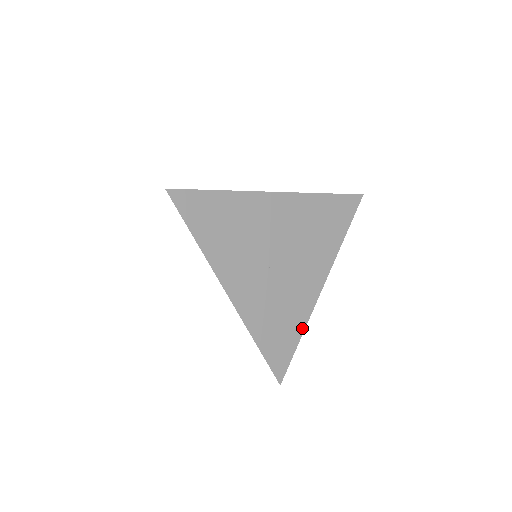
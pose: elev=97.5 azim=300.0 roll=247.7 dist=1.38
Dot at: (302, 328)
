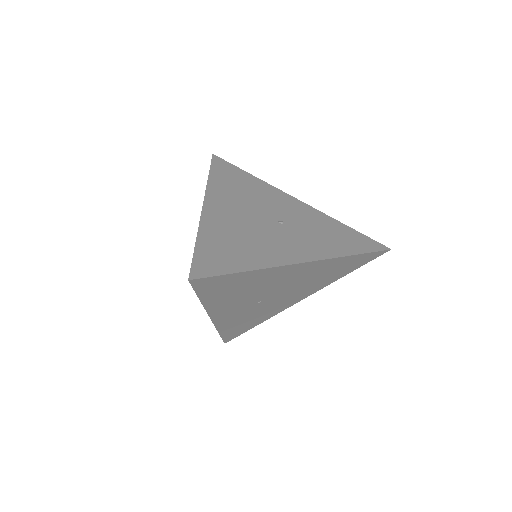
Dot at: (263, 321)
